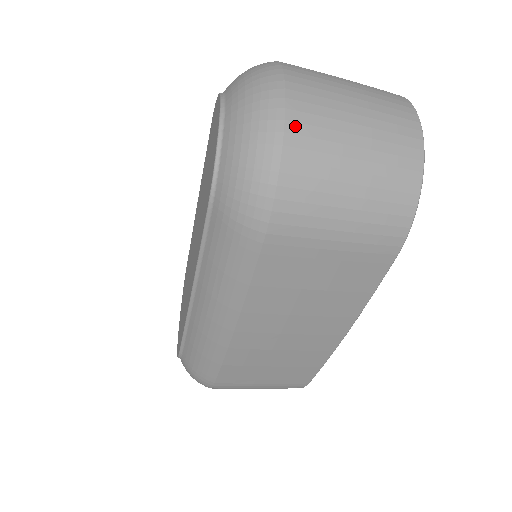
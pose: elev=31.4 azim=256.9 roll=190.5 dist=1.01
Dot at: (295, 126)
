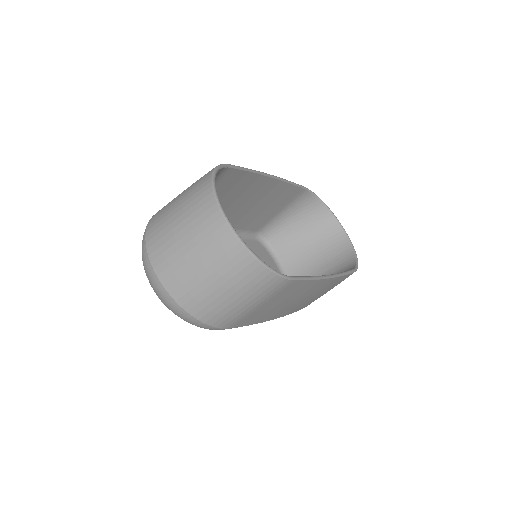
Dot at: (182, 300)
